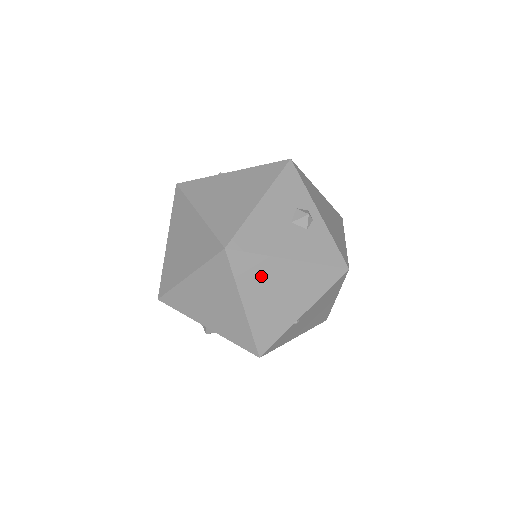
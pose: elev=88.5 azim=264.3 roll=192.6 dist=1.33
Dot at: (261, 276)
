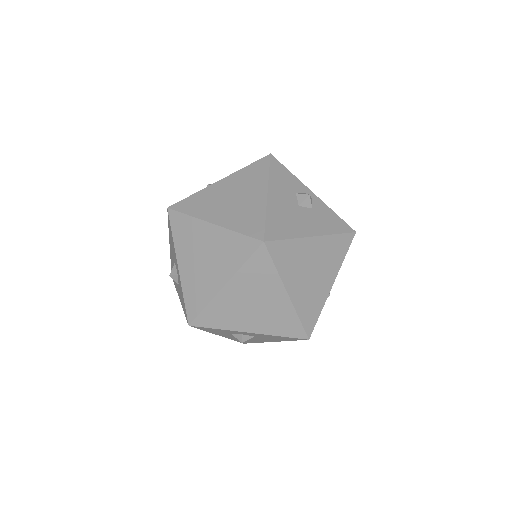
Dot at: (296, 259)
